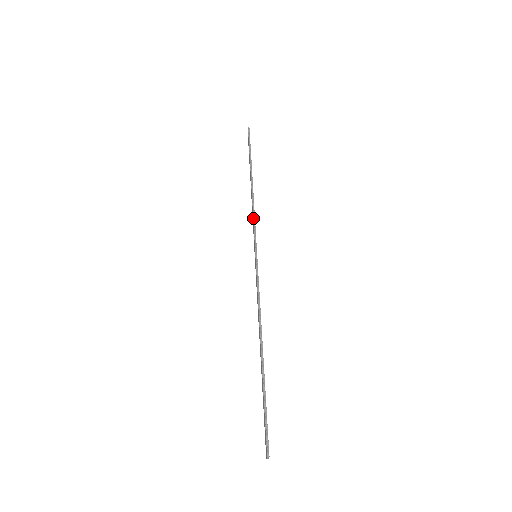
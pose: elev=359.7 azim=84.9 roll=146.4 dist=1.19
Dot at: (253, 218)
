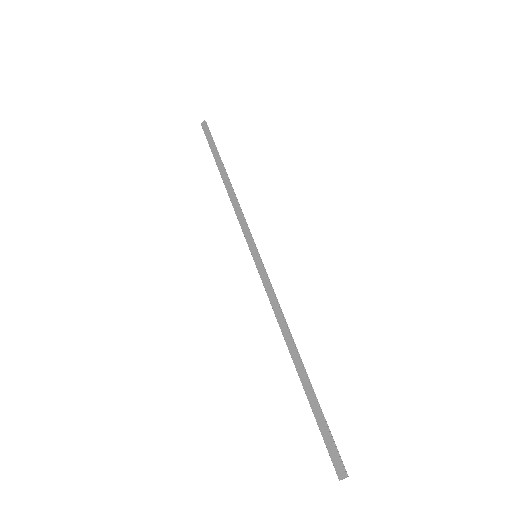
Dot at: (243, 215)
